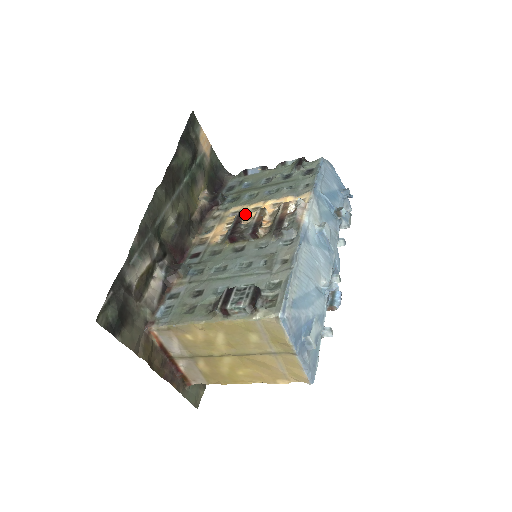
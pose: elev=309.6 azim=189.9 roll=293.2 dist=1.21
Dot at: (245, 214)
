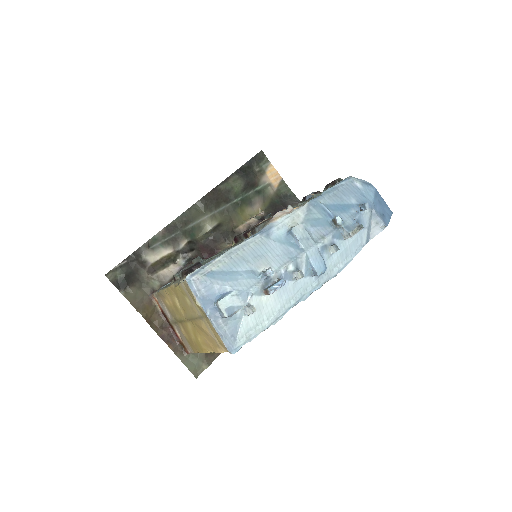
Dot at: occluded
